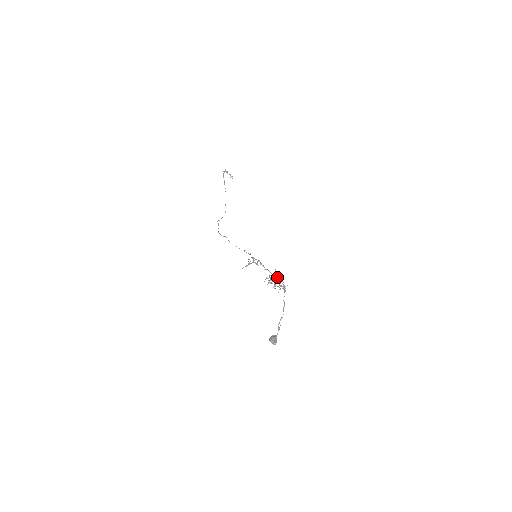
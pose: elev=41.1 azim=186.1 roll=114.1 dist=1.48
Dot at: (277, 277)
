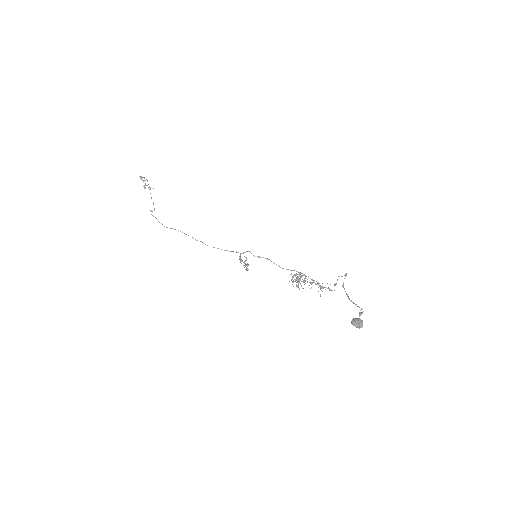
Dot at: occluded
